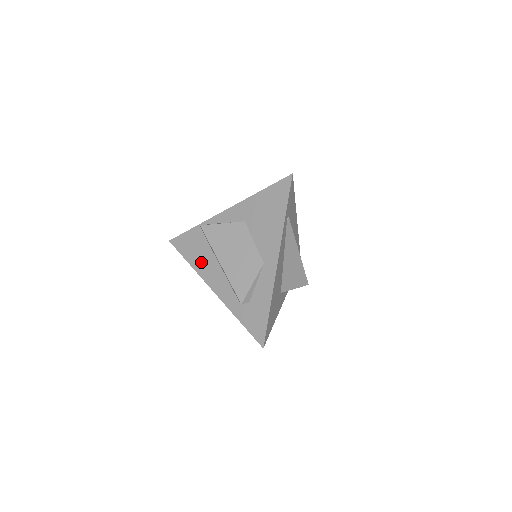
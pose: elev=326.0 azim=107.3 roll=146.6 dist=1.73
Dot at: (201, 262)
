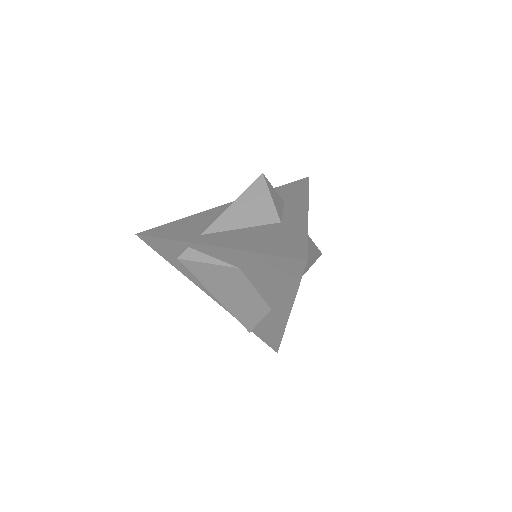
Dot at: (188, 272)
